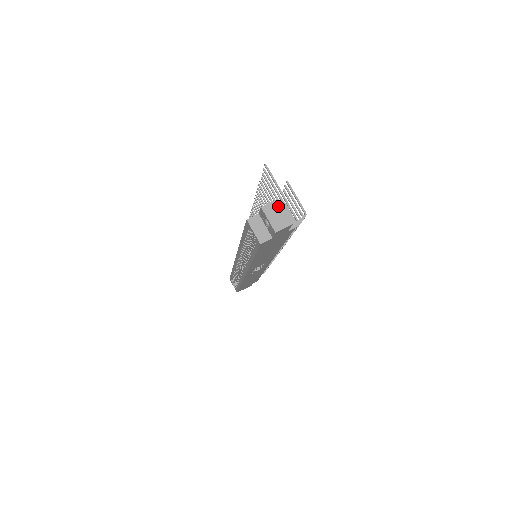
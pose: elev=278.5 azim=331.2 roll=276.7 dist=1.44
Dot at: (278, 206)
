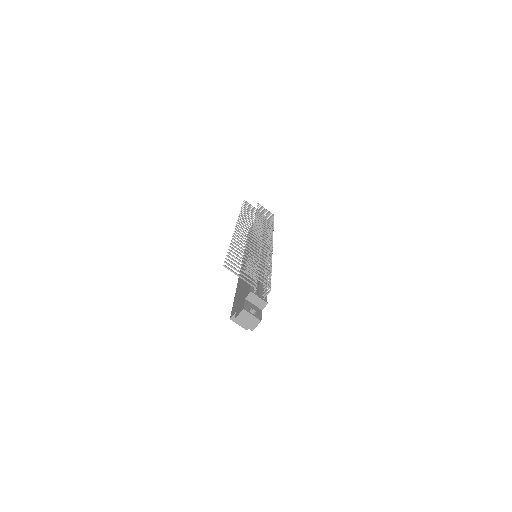
Dot at: (246, 314)
